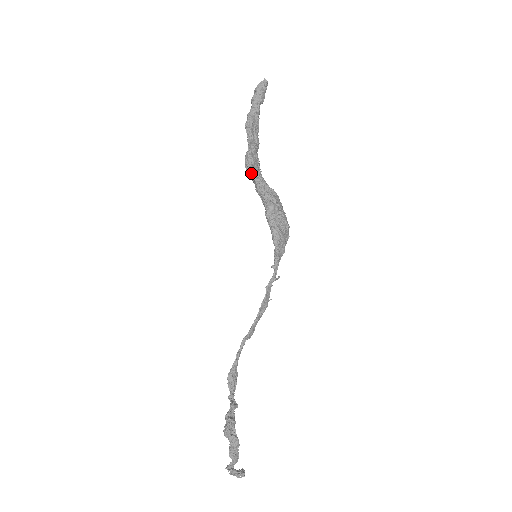
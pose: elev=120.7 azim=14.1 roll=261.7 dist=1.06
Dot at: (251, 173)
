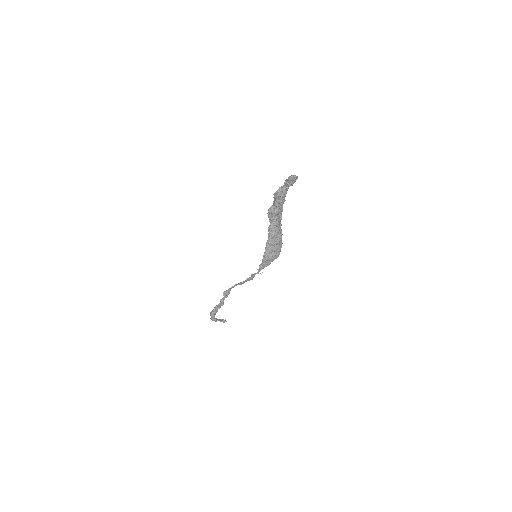
Dot at: (269, 218)
